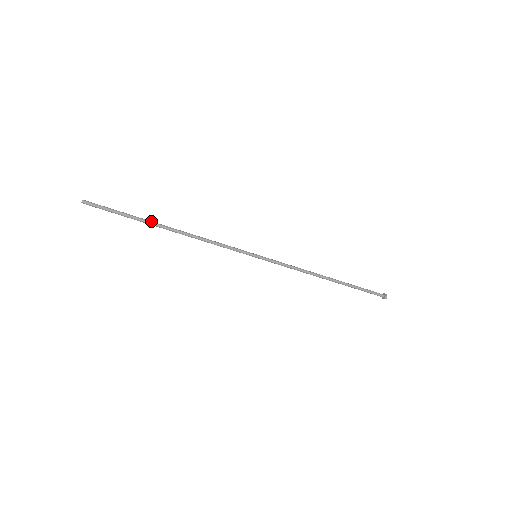
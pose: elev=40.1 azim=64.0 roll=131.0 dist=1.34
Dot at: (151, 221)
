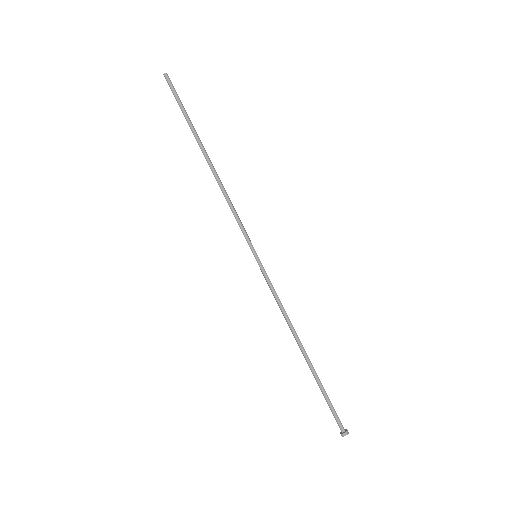
Dot at: occluded
